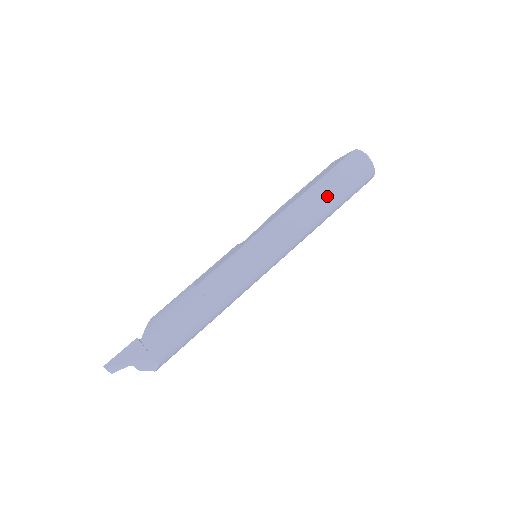
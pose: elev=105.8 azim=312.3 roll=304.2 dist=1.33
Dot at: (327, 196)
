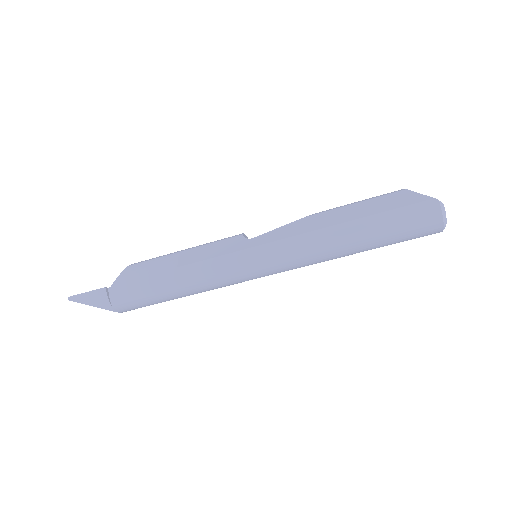
Dot at: (364, 241)
